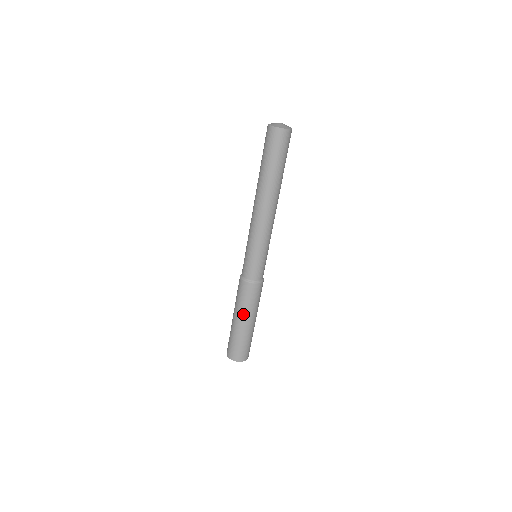
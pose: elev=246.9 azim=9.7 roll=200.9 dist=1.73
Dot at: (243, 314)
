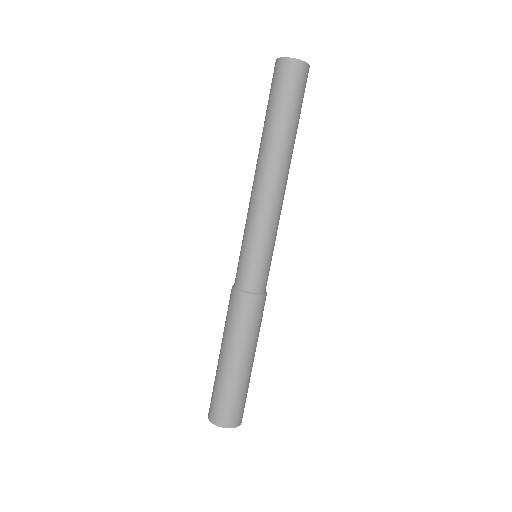
Dot at: (233, 345)
